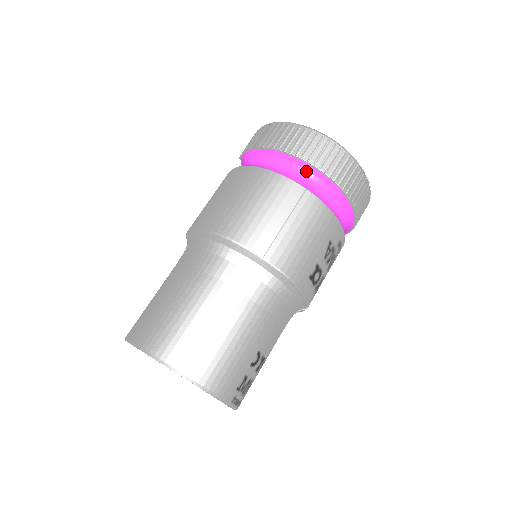
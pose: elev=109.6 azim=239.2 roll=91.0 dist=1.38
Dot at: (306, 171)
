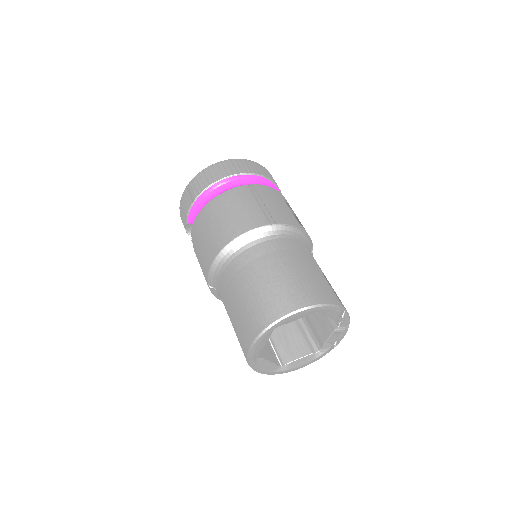
Dot at: (236, 181)
